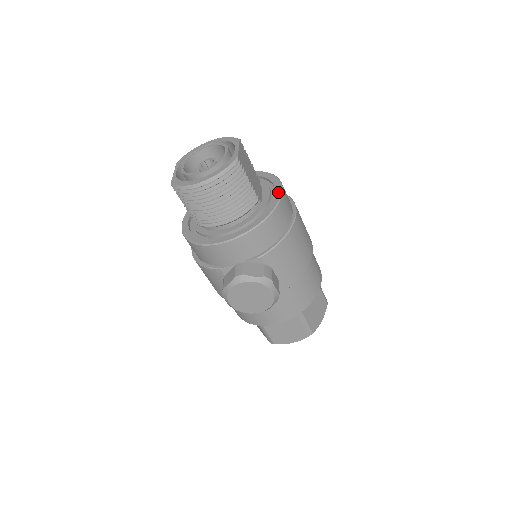
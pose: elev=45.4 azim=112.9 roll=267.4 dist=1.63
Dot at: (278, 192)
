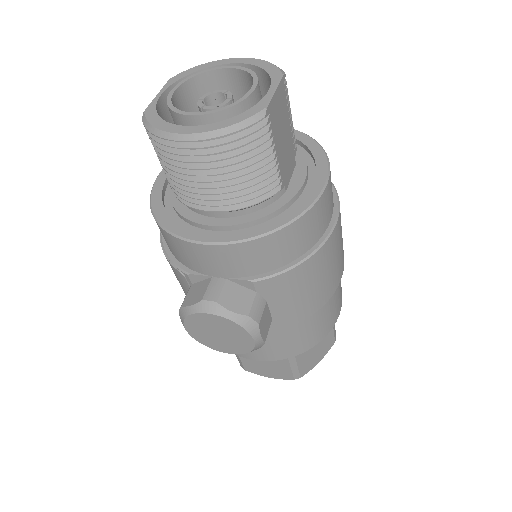
Dot at: (318, 185)
